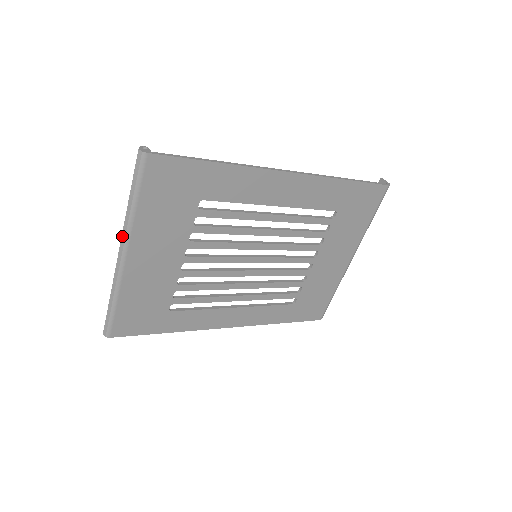
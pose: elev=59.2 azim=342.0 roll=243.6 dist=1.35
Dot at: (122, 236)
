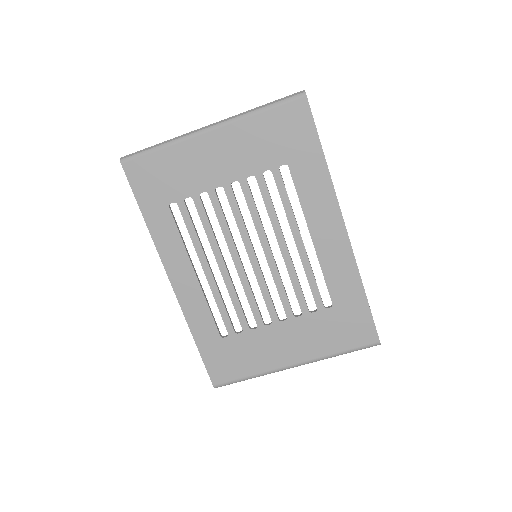
Dot at: (226, 119)
